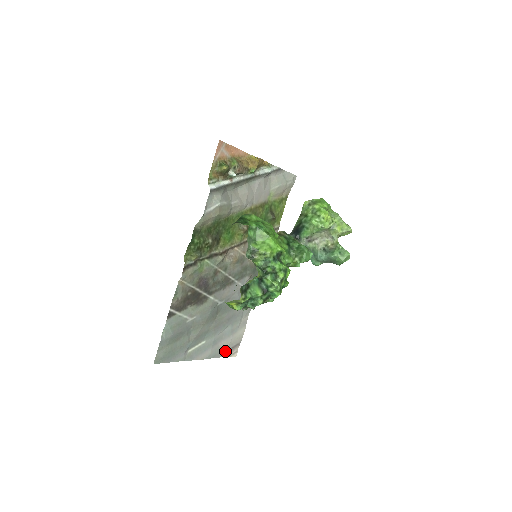
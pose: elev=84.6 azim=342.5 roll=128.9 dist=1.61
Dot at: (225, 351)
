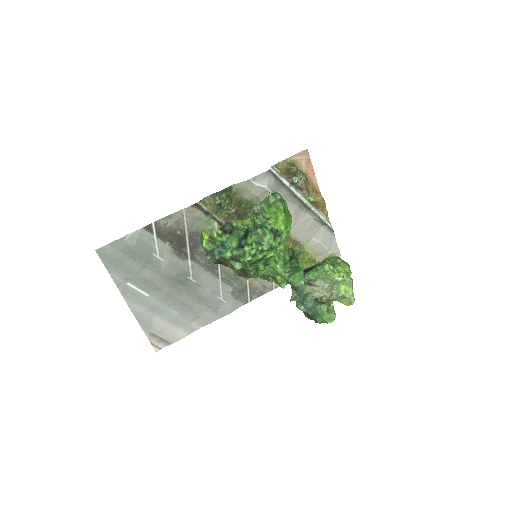
Dot at: (153, 331)
